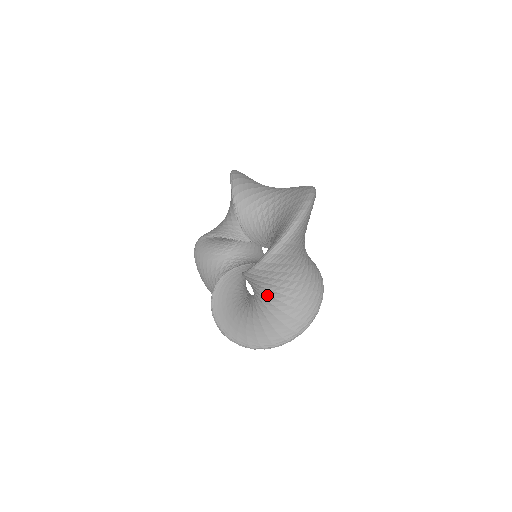
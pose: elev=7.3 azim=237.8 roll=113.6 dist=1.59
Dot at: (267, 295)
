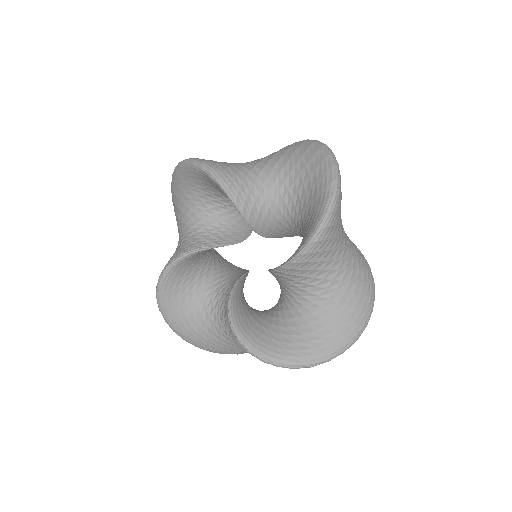
Dot at: (322, 280)
